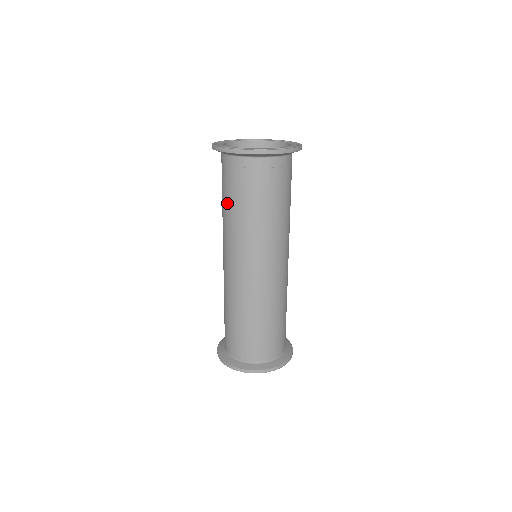
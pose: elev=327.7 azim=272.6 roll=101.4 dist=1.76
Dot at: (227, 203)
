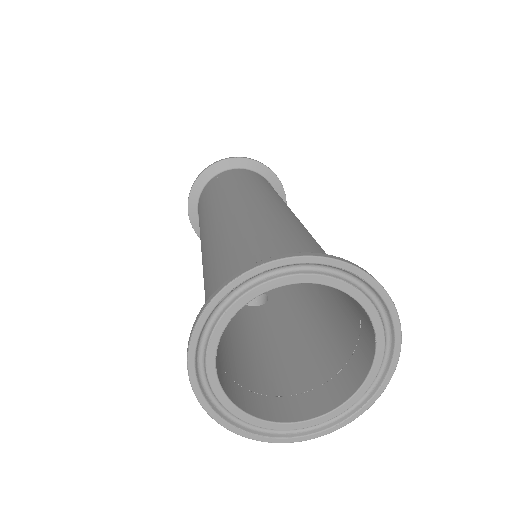
Dot at: (210, 196)
